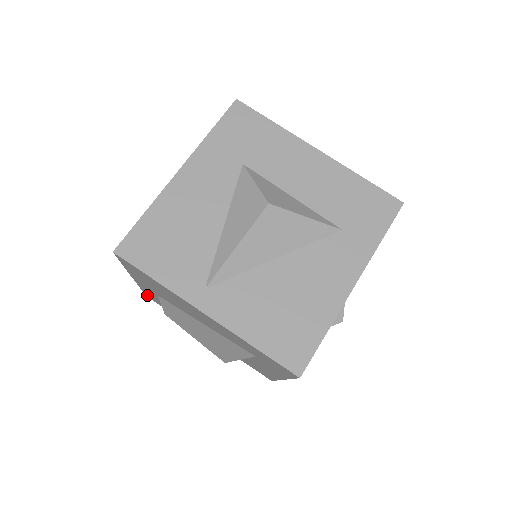
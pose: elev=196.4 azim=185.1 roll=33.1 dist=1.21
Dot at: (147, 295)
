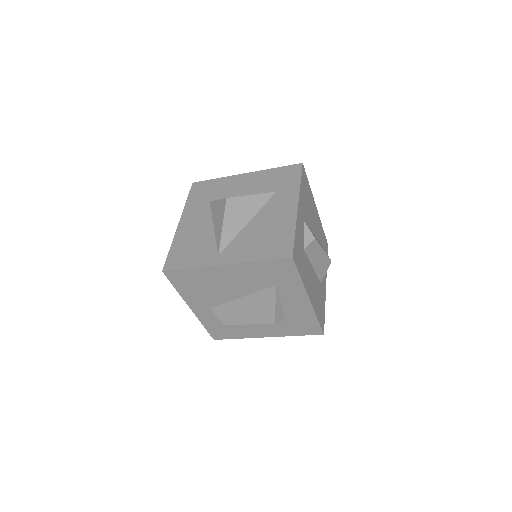
Dot at: (213, 335)
